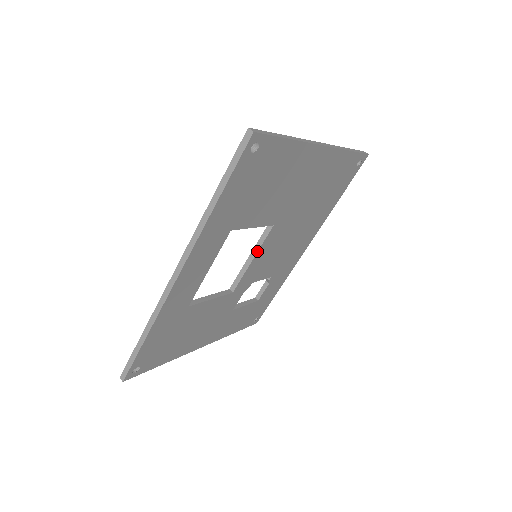
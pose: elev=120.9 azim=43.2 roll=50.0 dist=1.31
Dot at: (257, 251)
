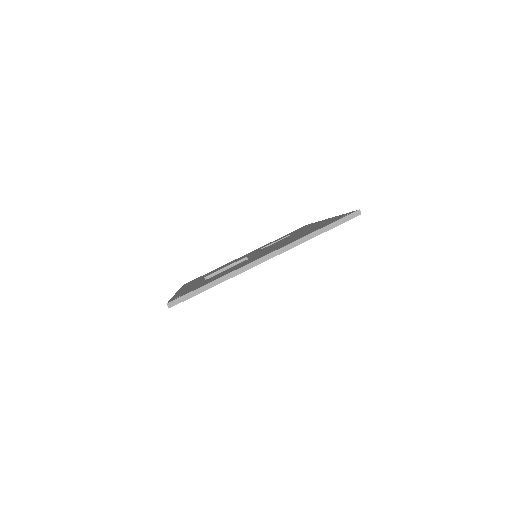
Dot at: occluded
